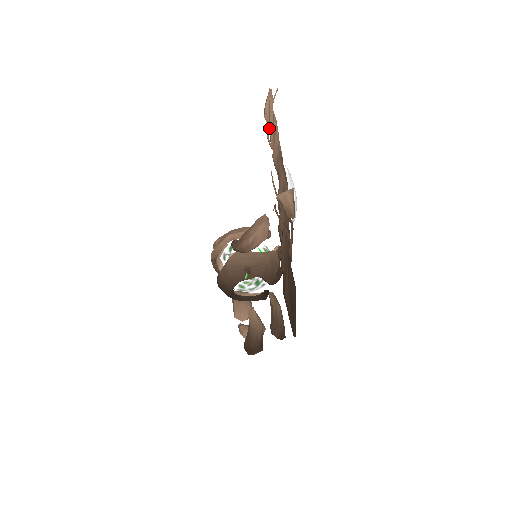
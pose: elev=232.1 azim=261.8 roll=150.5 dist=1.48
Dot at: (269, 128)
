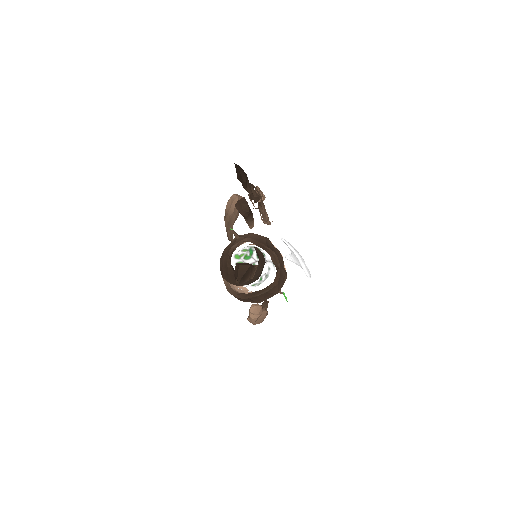
Dot at: occluded
